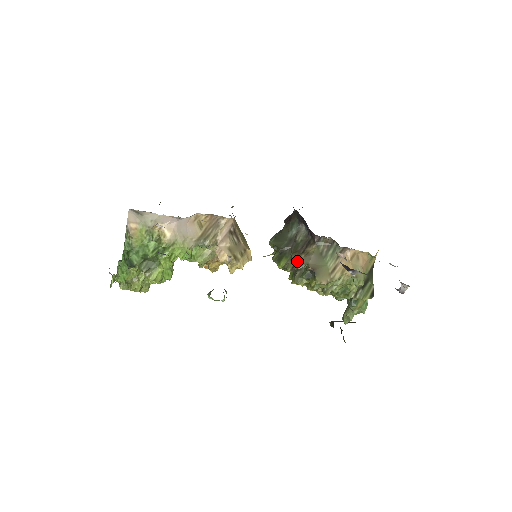
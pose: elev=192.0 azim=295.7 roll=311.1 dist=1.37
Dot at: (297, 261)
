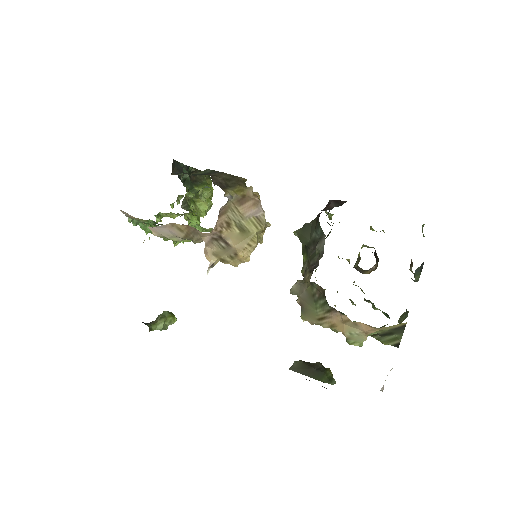
Dot at: (304, 275)
